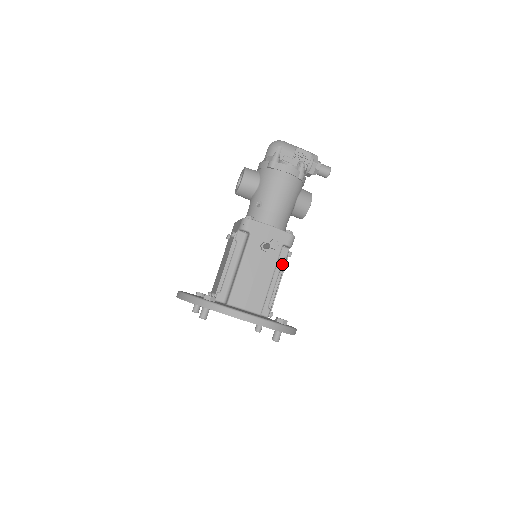
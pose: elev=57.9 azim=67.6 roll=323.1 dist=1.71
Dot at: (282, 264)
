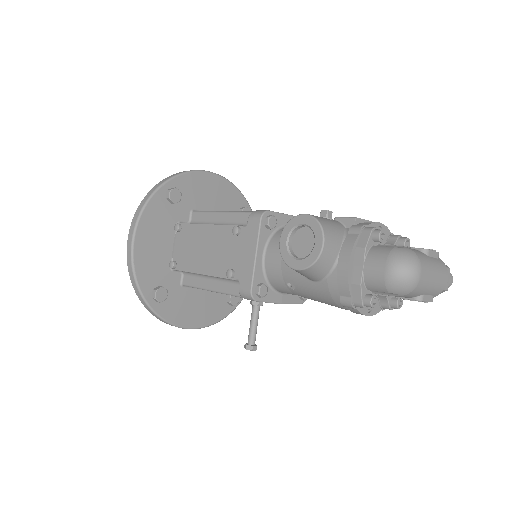
Dot at: occluded
